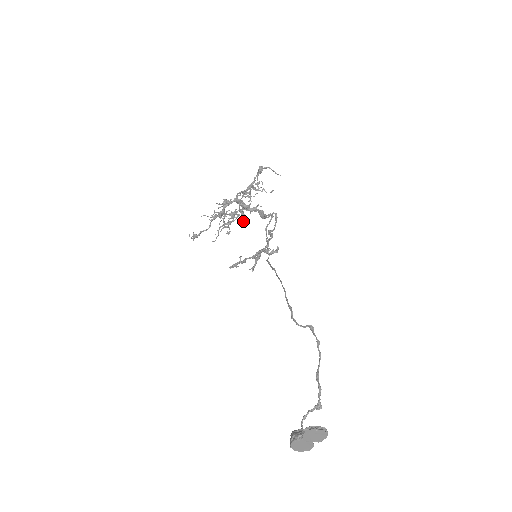
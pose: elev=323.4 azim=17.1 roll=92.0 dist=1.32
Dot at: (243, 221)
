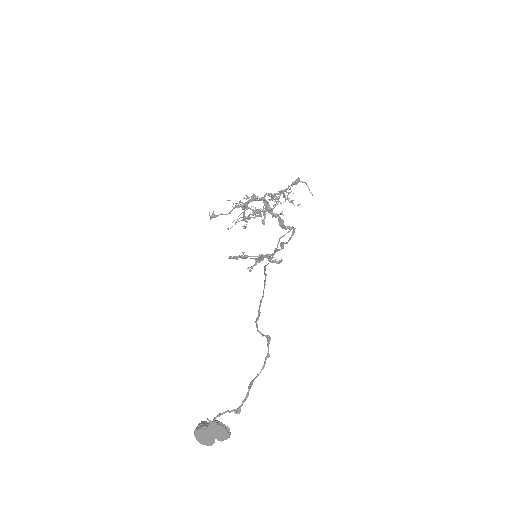
Dot at: (262, 222)
